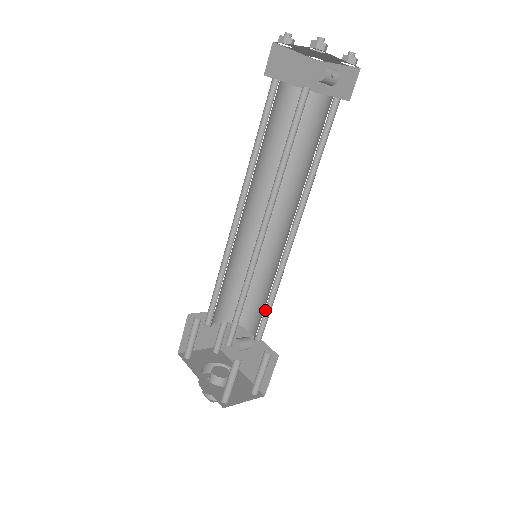
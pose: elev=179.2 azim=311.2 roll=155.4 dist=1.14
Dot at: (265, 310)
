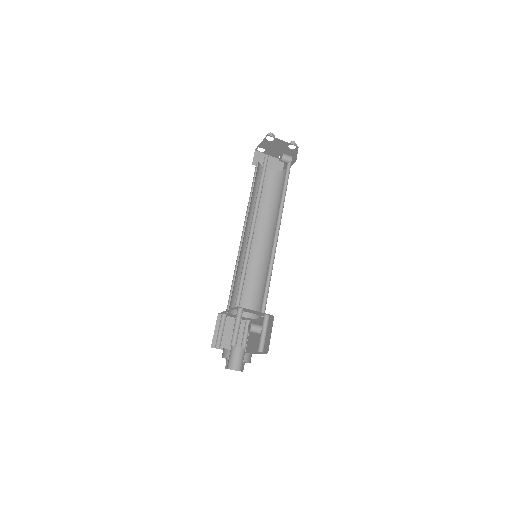
Dot at: (265, 292)
